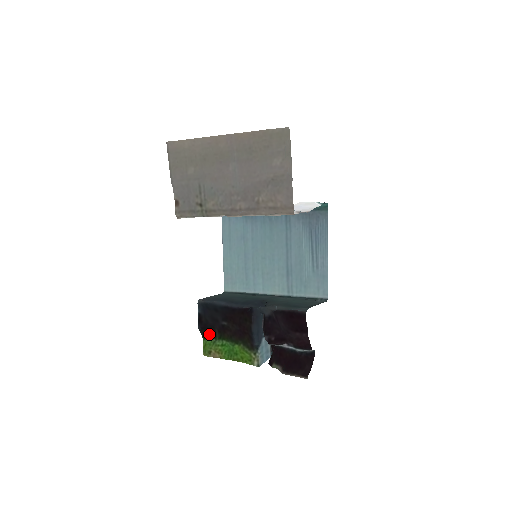
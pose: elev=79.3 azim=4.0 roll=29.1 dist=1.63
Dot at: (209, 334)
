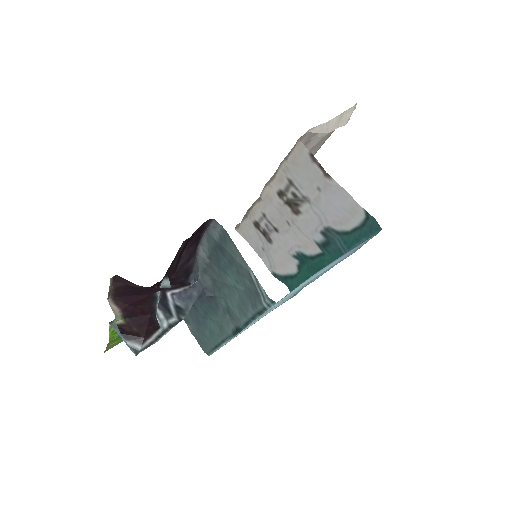
Dot at: occluded
